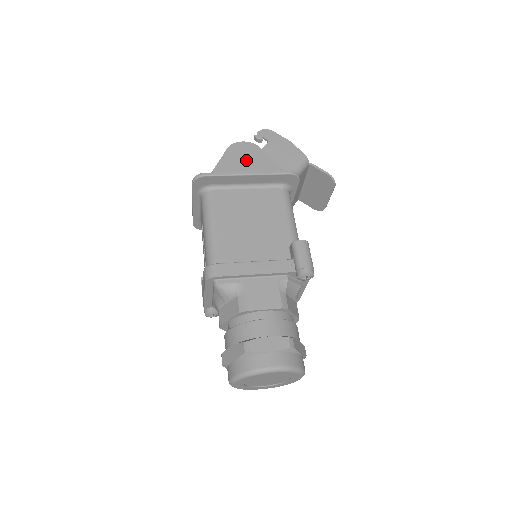
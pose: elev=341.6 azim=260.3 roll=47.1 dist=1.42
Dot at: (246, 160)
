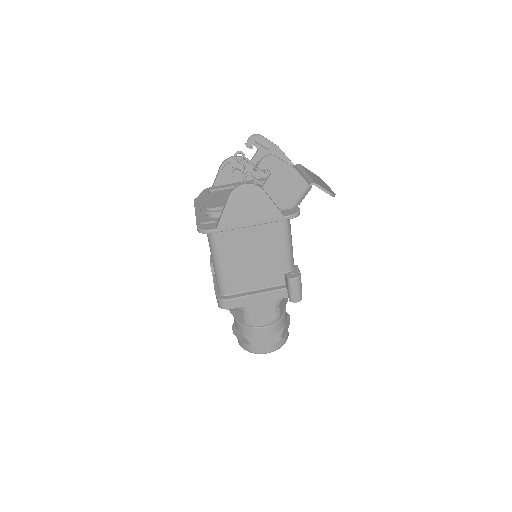
Dot at: (249, 209)
